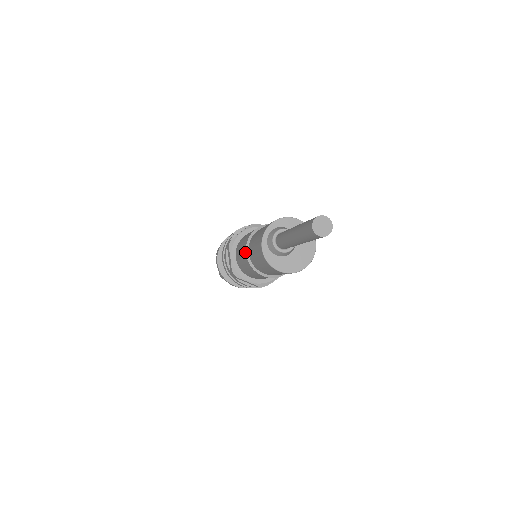
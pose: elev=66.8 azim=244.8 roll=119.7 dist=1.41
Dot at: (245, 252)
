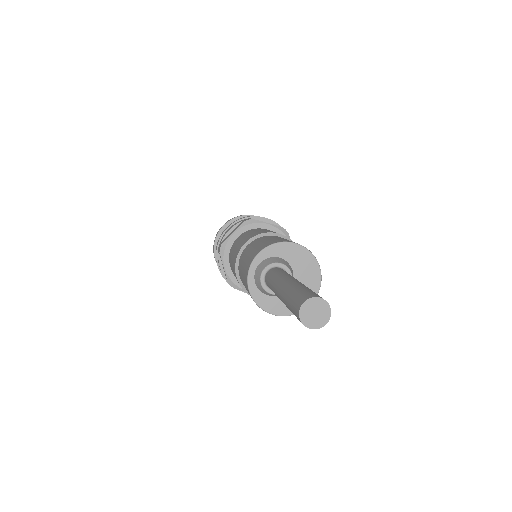
Dot at: (235, 274)
